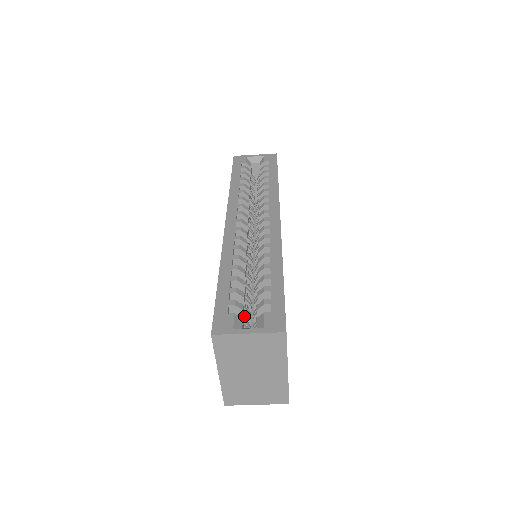
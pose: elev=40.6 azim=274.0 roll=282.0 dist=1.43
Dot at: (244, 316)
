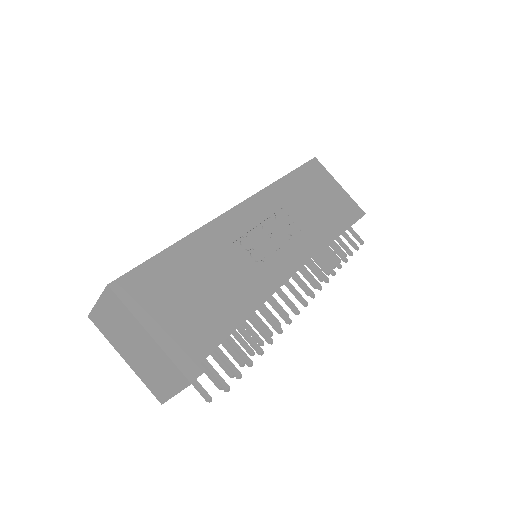
Dot at: occluded
